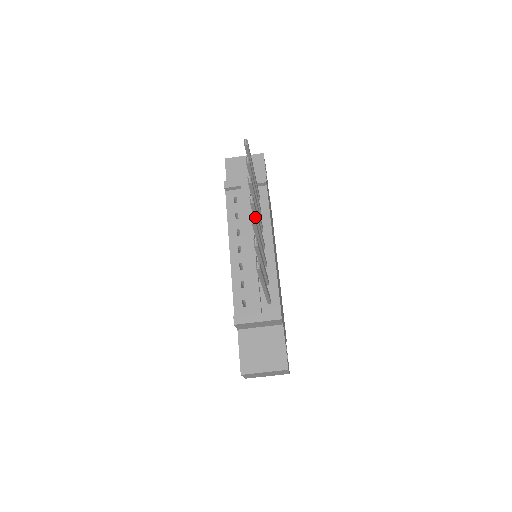
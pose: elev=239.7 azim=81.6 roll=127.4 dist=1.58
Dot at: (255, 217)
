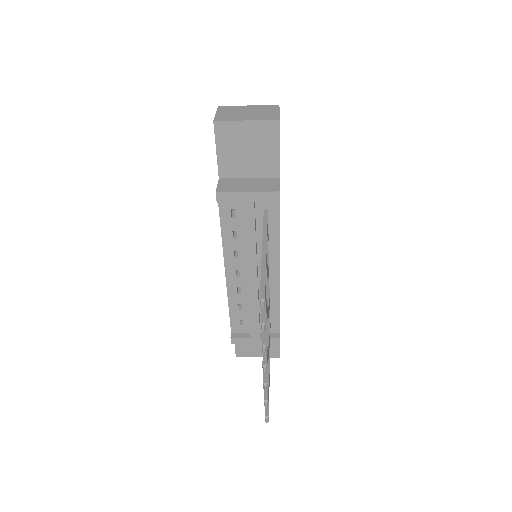
Dot at: occluded
